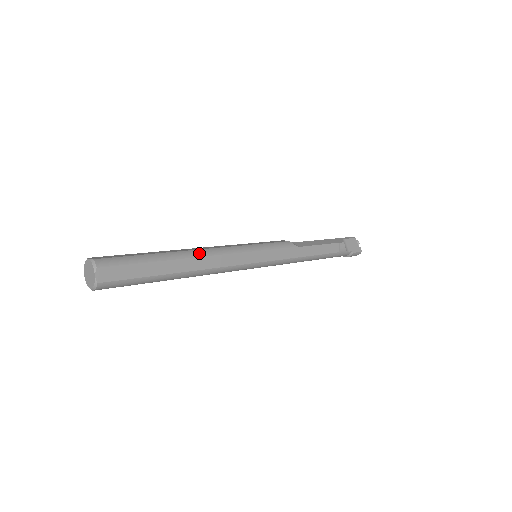
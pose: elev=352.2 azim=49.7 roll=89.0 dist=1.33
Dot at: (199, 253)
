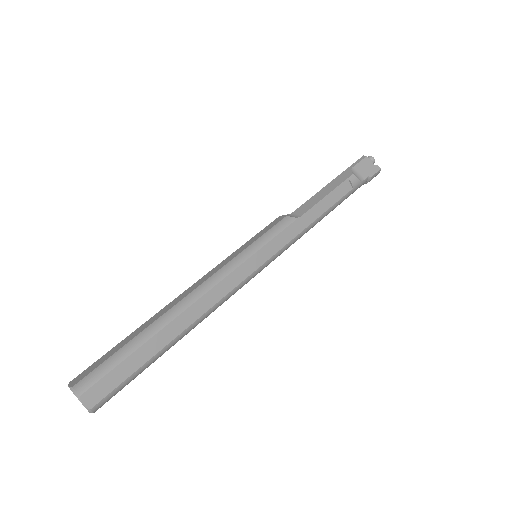
Dot at: (186, 303)
